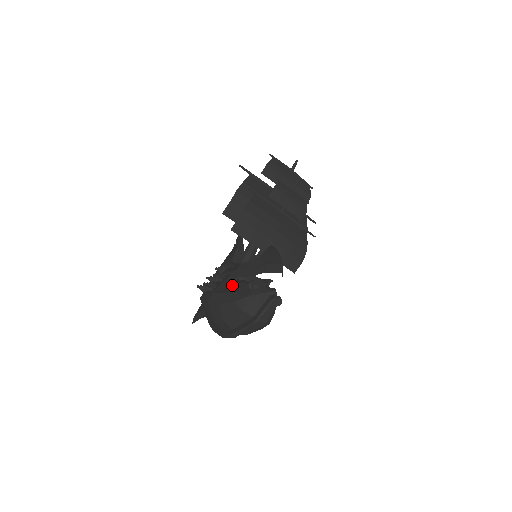
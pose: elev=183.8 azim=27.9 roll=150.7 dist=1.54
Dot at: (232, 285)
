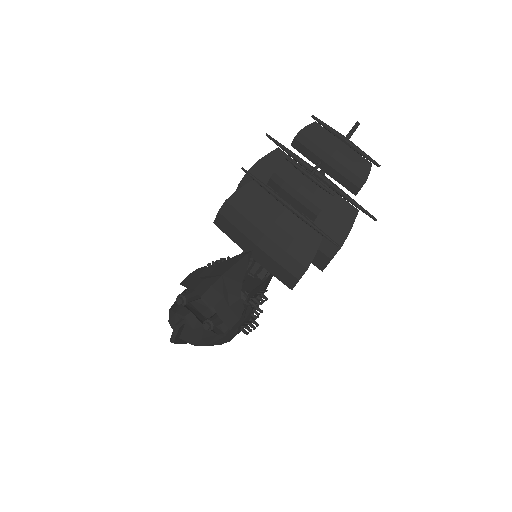
Dot at: occluded
